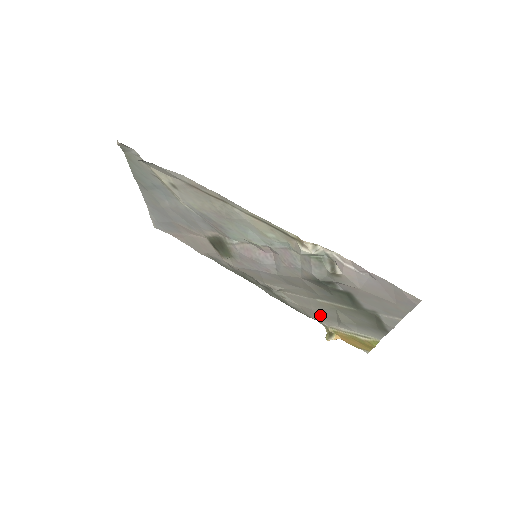
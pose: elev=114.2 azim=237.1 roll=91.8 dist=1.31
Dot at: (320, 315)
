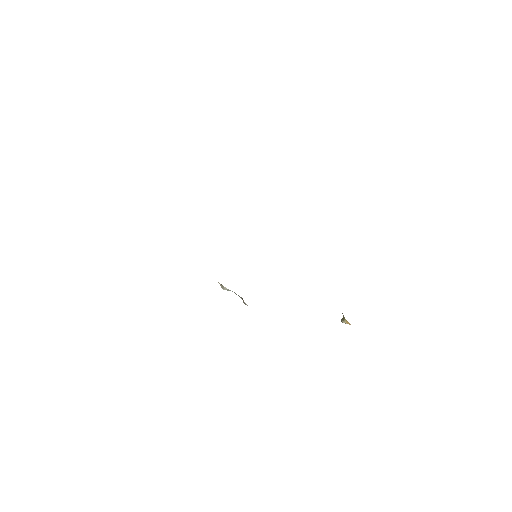
Dot at: occluded
